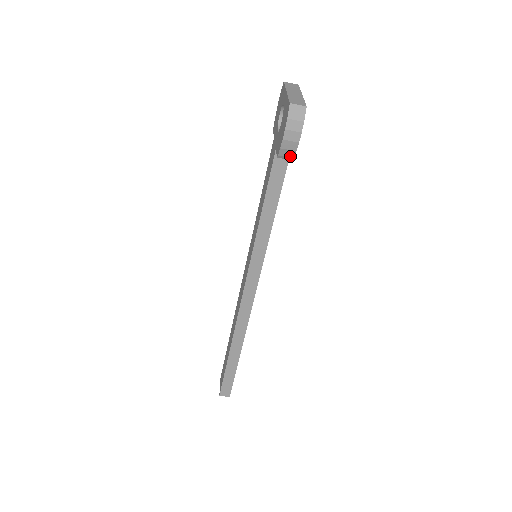
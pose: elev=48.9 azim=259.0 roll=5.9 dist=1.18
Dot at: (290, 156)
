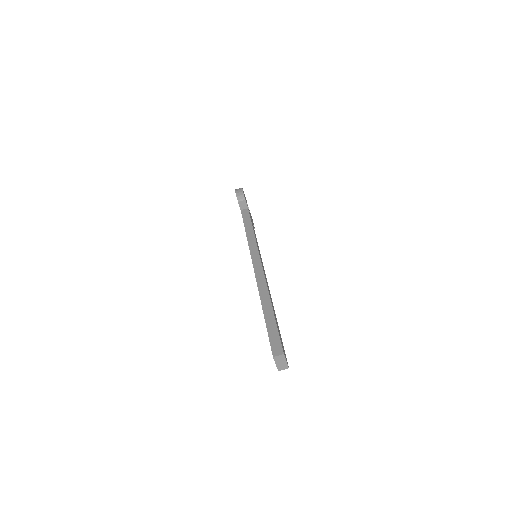
Dot at: (243, 198)
